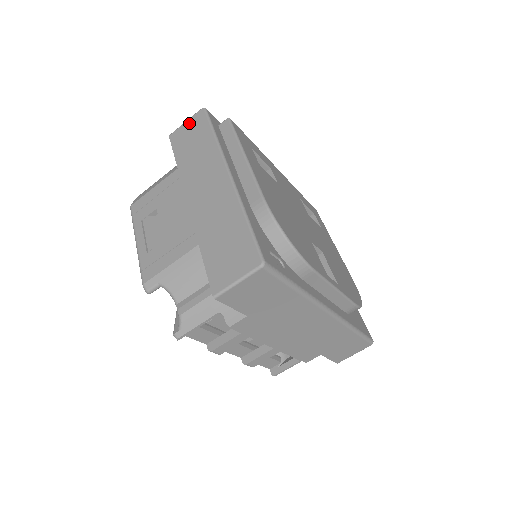
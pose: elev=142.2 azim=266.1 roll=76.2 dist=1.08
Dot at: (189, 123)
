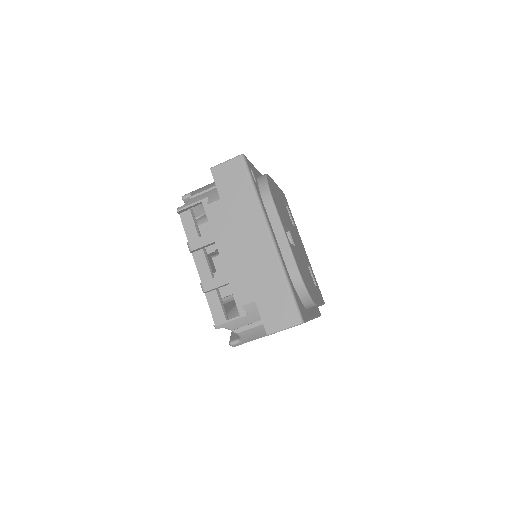
Dot at: occluded
